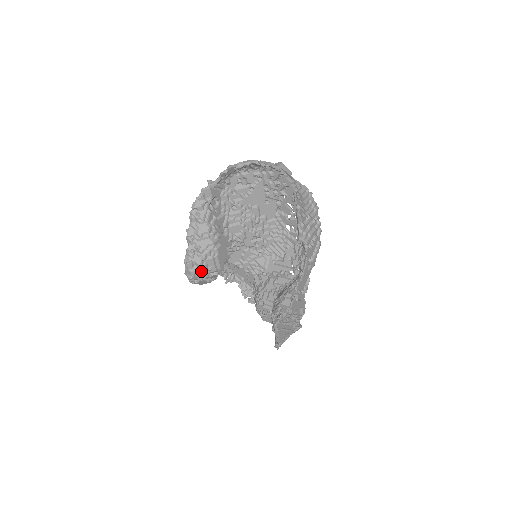
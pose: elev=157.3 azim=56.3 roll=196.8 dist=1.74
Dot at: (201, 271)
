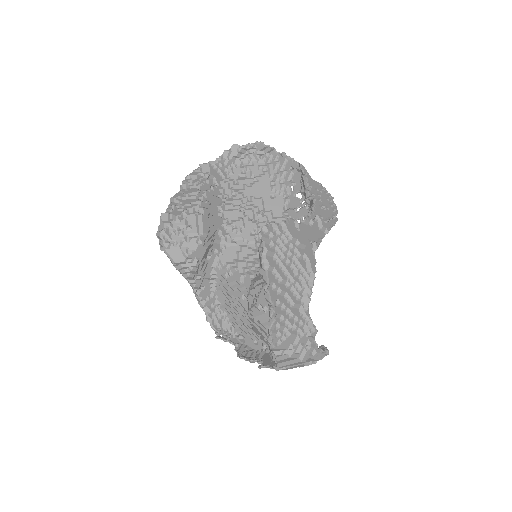
Dot at: (177, 227)
